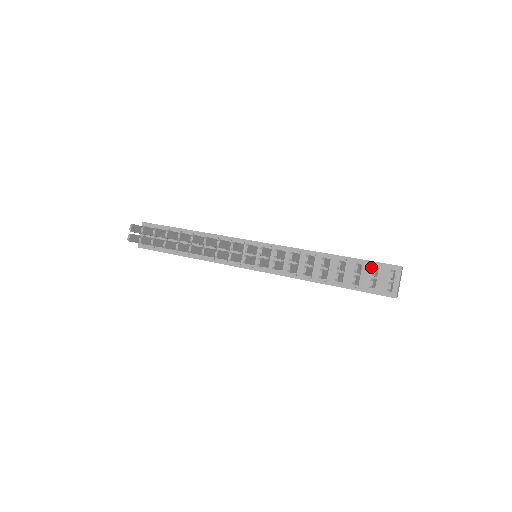
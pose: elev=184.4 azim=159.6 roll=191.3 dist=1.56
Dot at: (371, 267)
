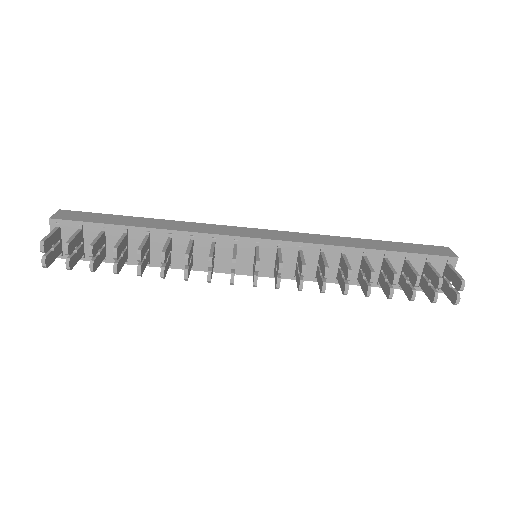
Dot at: (419, 261)
